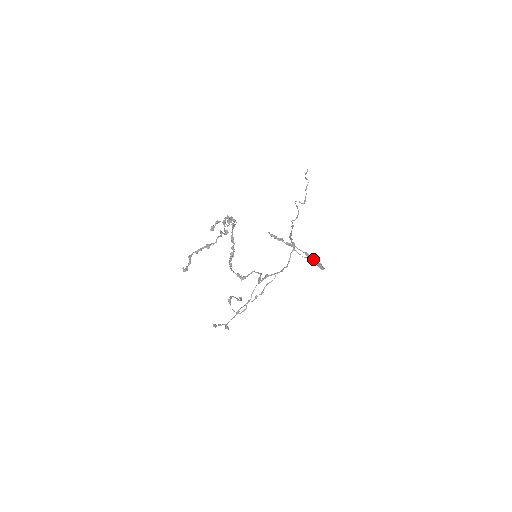
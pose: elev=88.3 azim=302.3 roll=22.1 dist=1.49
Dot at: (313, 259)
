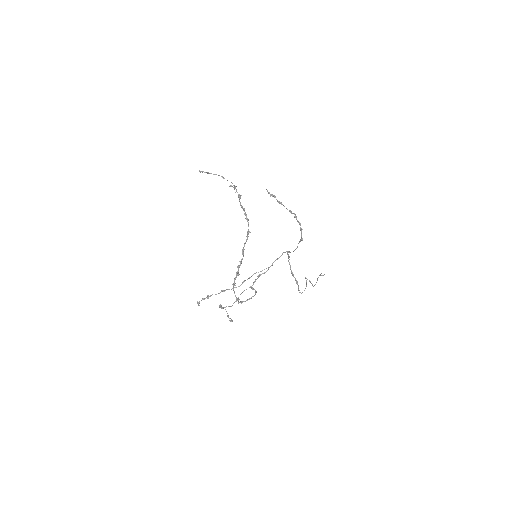
Dot at: (294, 214)
